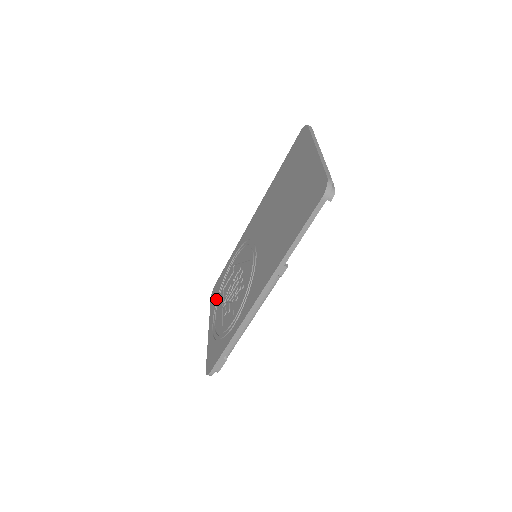
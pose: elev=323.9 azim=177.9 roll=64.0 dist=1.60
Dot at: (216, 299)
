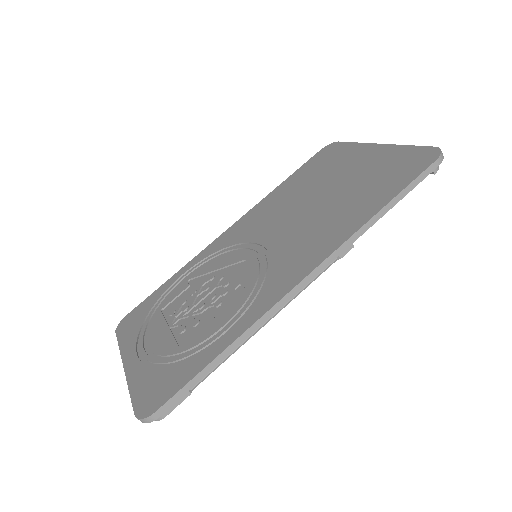
Dot at: (139, 326)
